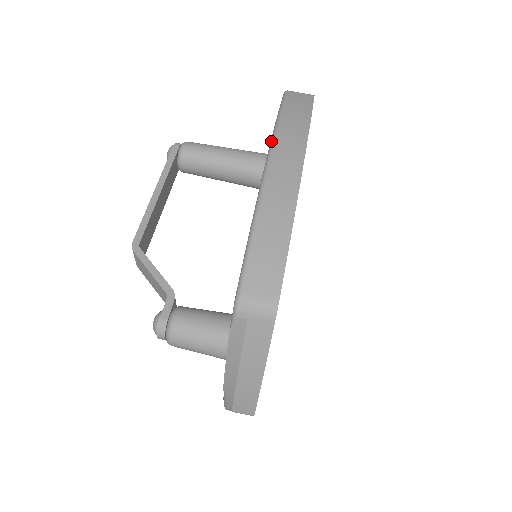
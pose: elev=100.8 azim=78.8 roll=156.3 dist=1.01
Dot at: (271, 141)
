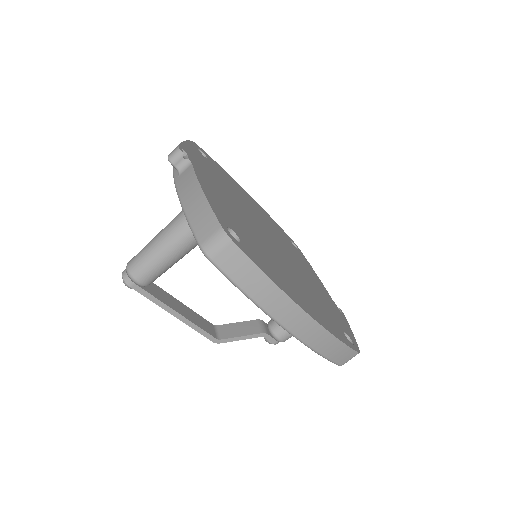
Dot at: occluded
